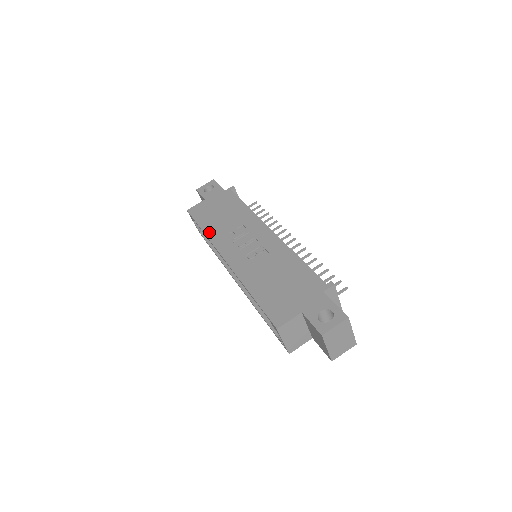
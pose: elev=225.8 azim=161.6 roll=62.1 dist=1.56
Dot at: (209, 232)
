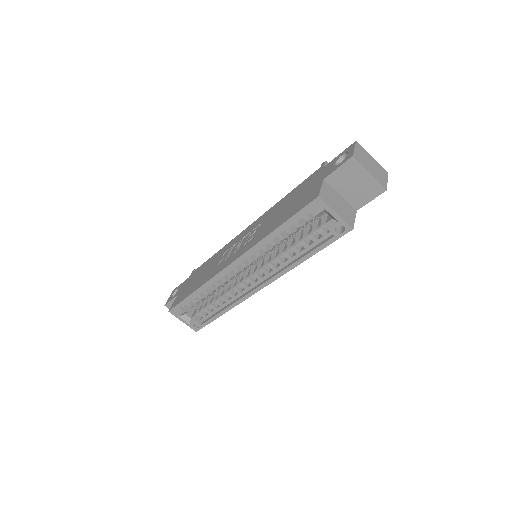
Dot at: (201, 284)
